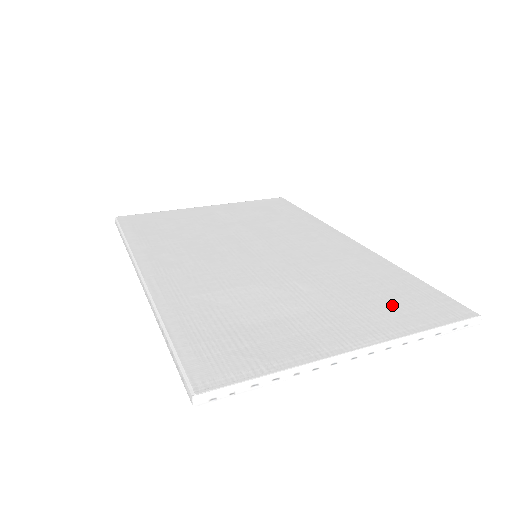
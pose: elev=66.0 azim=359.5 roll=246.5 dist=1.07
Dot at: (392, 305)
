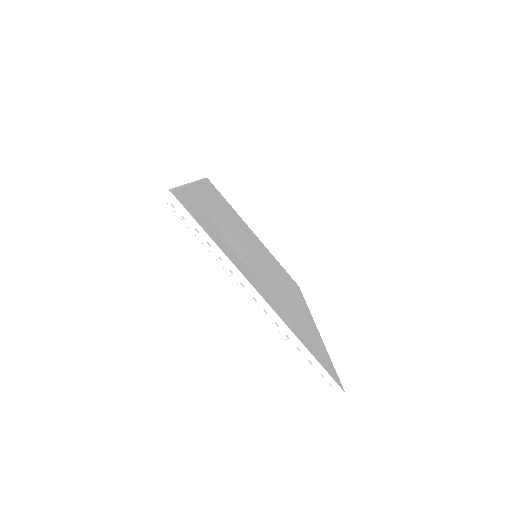
Dot at: (302, 332)
